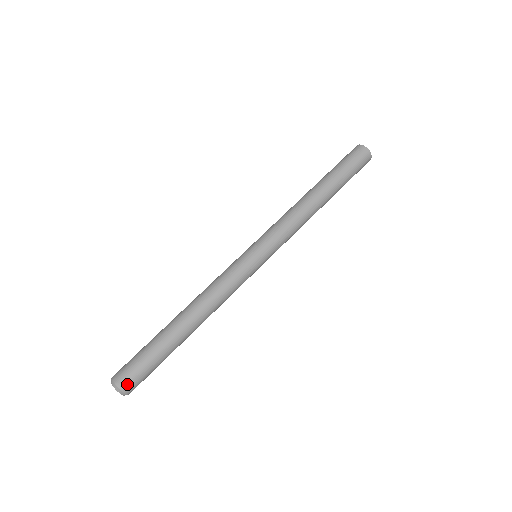
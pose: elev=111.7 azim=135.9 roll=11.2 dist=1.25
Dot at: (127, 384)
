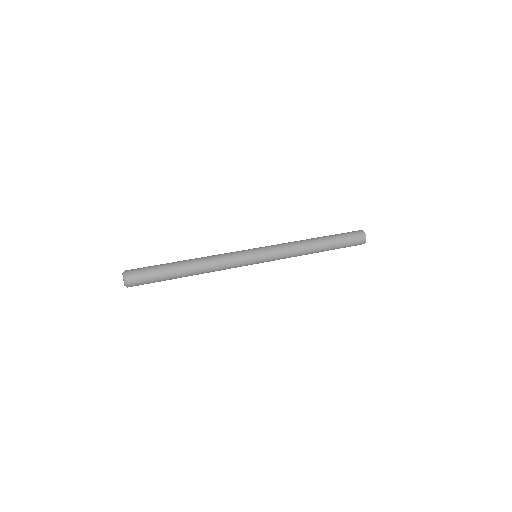
Dot at: (133, 282)
